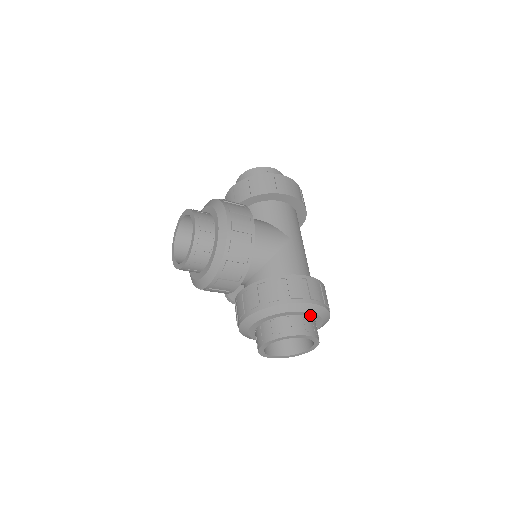
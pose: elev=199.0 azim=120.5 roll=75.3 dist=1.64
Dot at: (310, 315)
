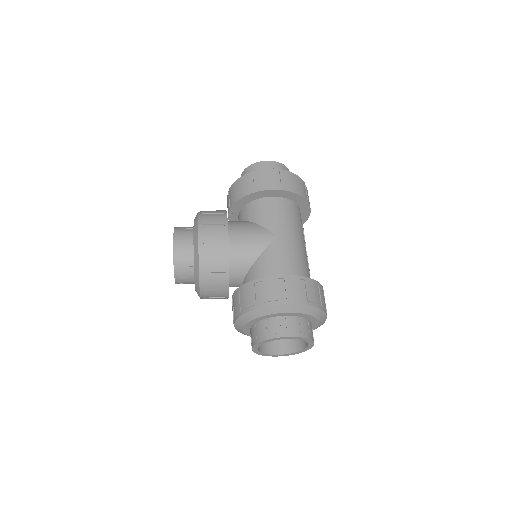
Dot at: (293, 314)
